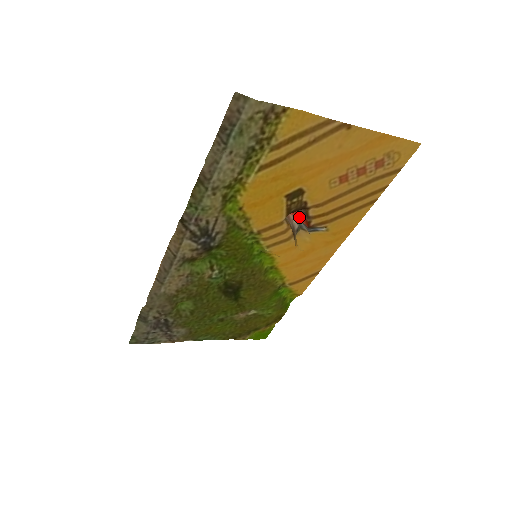
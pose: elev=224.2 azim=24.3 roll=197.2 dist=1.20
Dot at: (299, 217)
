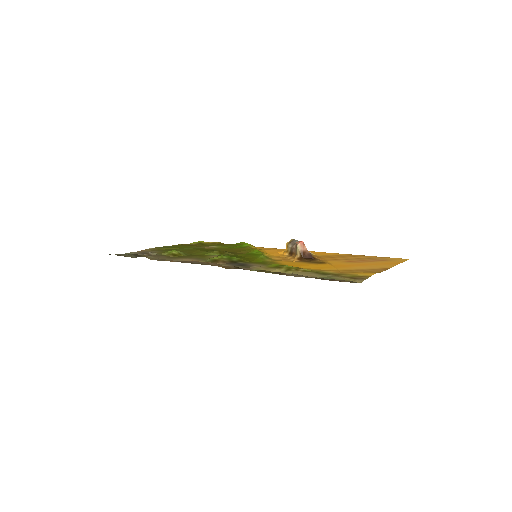
Dot at: occluded
